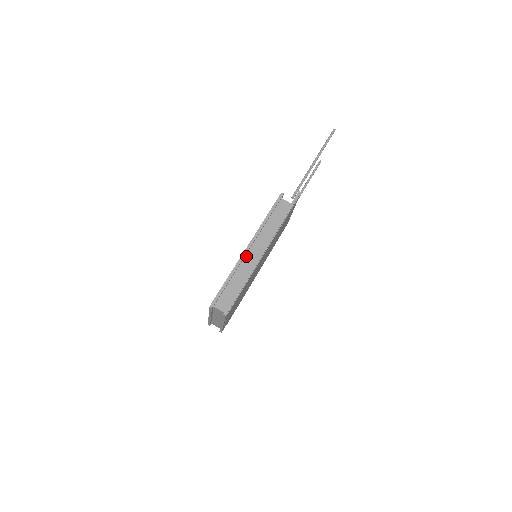
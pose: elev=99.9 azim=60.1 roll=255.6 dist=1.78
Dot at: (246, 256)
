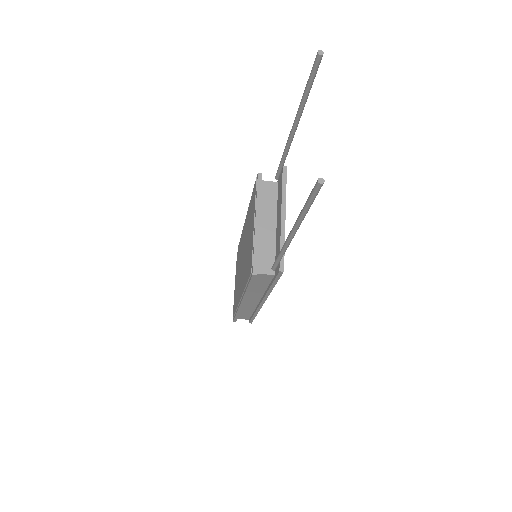
Dot at: (244, 303)
